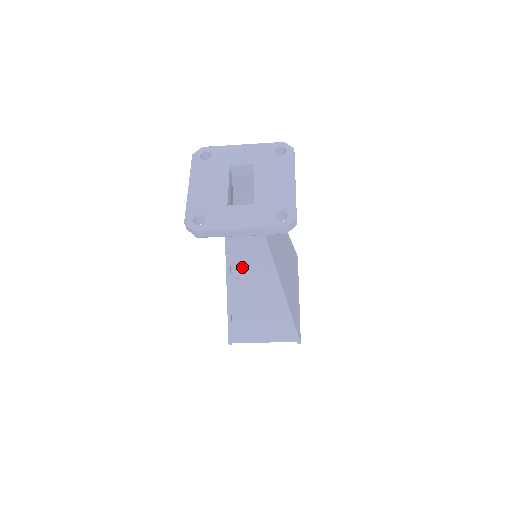
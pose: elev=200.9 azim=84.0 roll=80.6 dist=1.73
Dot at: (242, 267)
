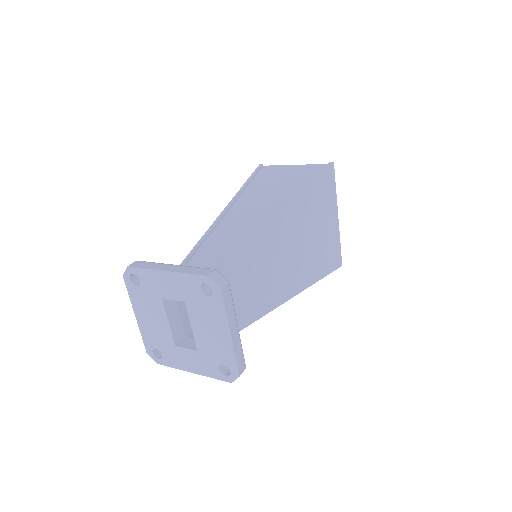
Dot at: occluded
